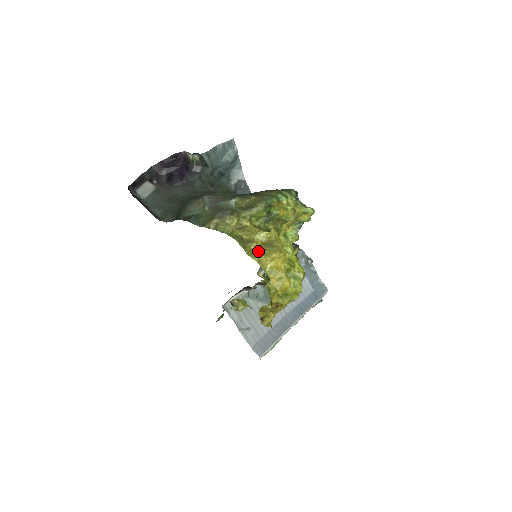
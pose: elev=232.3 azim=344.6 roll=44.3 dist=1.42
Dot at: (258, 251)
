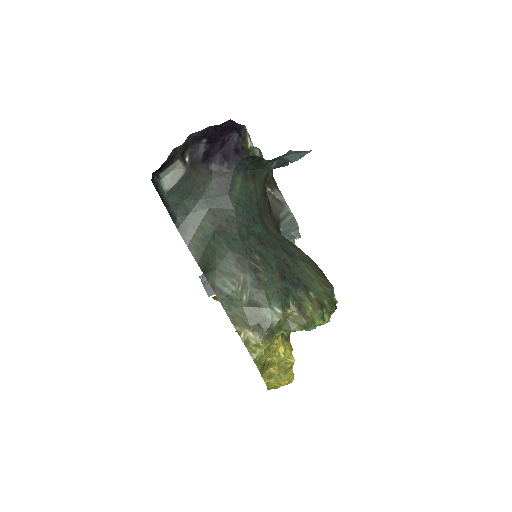
Dot at: (271, 372)
